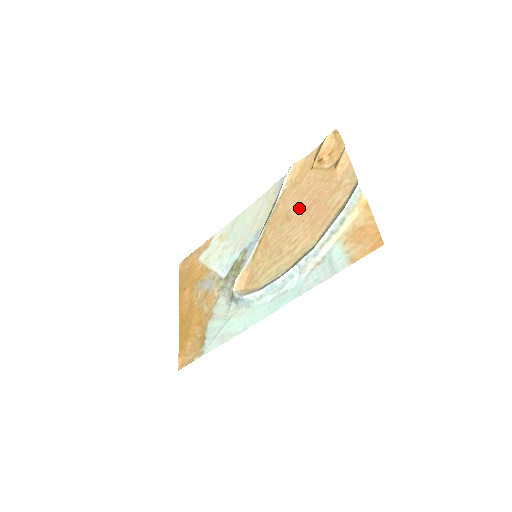
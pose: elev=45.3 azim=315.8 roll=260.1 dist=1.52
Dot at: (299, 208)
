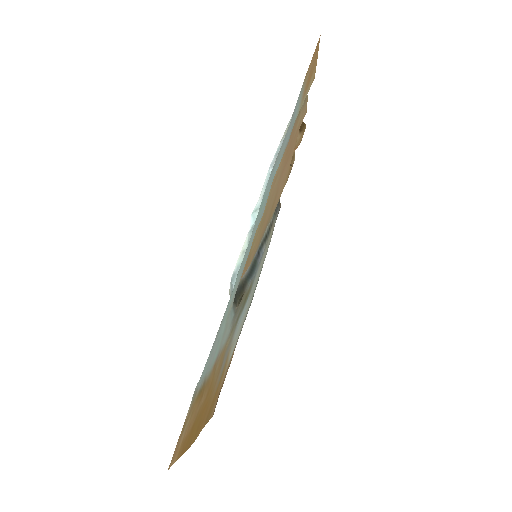
Dot at: (281, 180)
